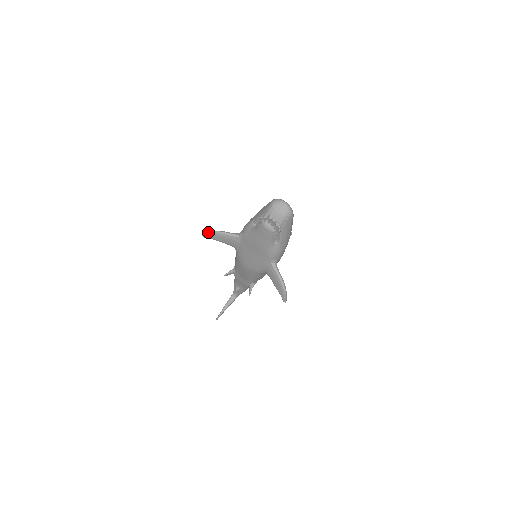
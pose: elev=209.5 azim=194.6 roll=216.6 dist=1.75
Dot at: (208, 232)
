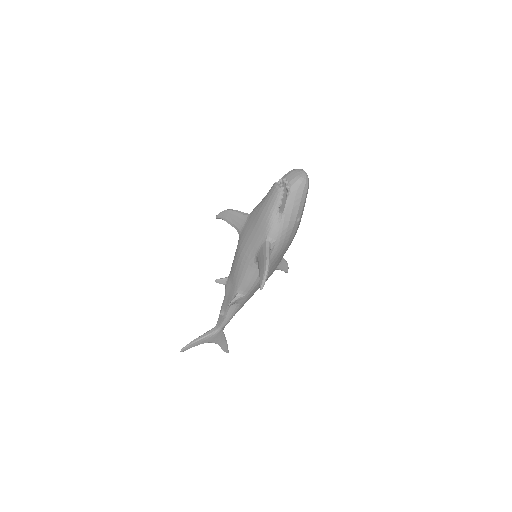
Dot at: (223, 211)
